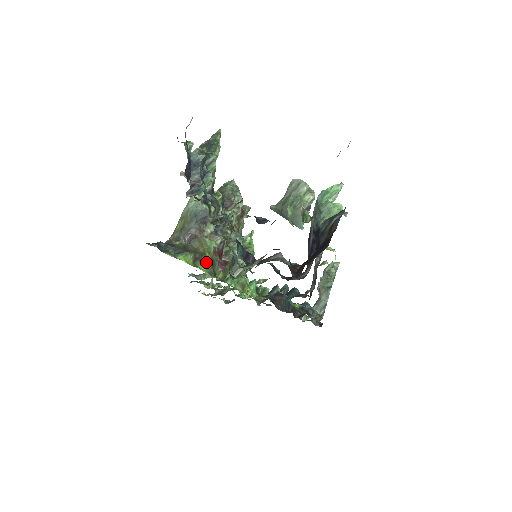
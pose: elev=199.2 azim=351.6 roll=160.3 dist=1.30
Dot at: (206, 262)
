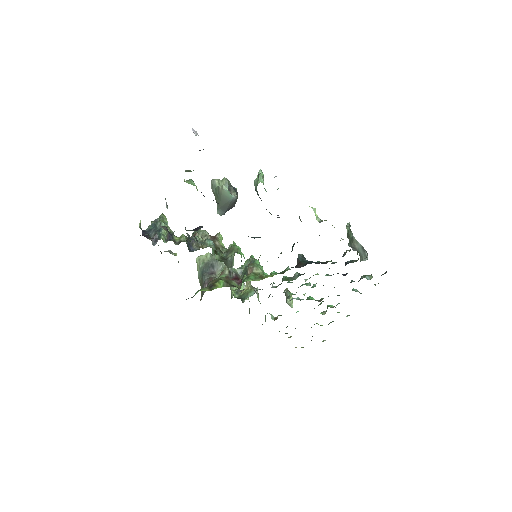
Dot at: (220, 284)
